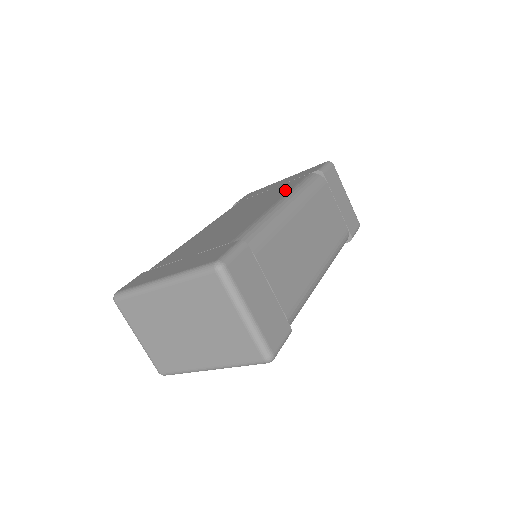
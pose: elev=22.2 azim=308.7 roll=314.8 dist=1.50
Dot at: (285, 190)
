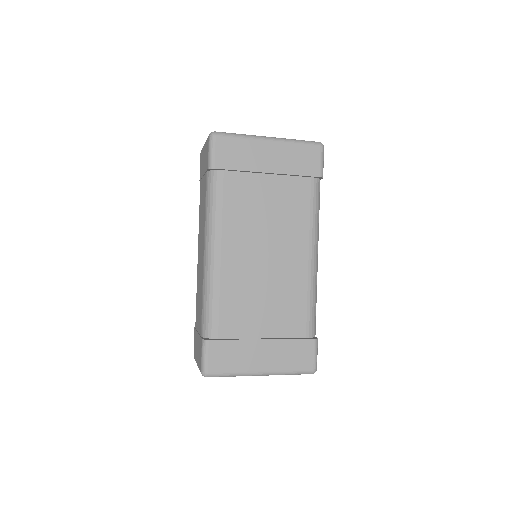
Dot at: (302, 218)
